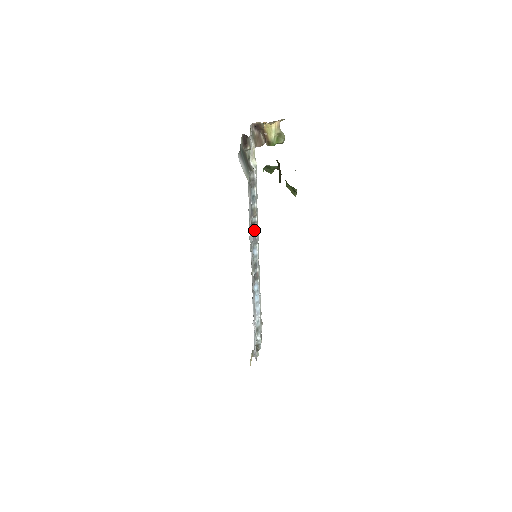
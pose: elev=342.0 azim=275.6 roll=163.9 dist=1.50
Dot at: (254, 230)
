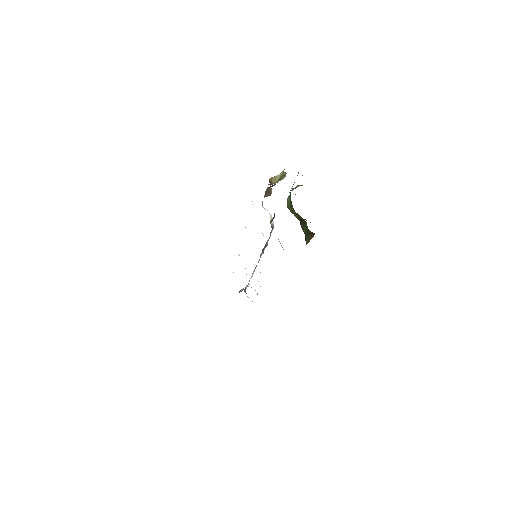
Dot at: (263, 251)
